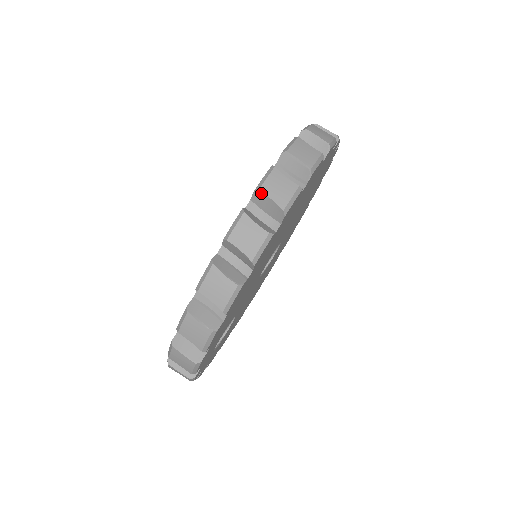
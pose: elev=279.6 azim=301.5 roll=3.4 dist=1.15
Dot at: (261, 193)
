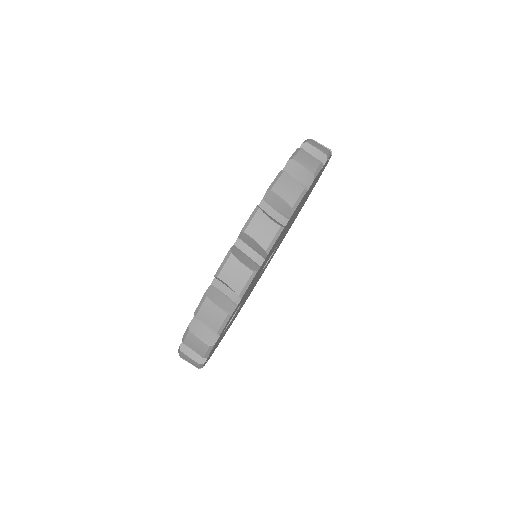
Dot at: (294, 161)
